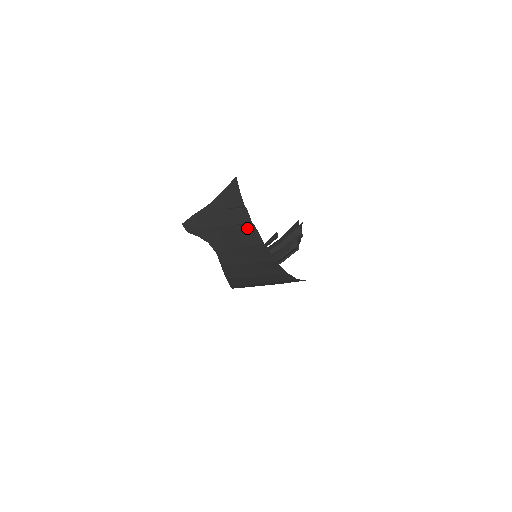
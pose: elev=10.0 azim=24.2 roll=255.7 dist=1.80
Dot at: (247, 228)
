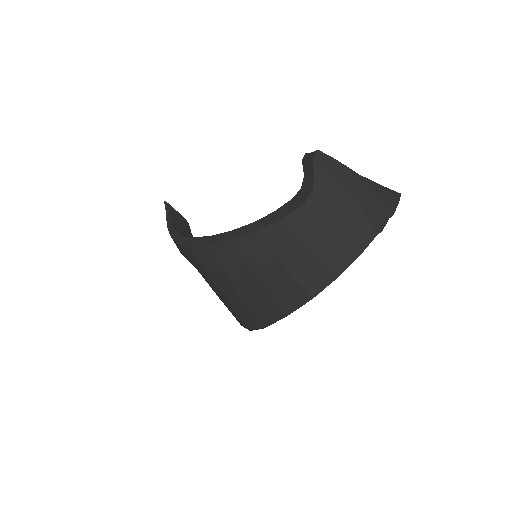
Dot at: (368, 228)
